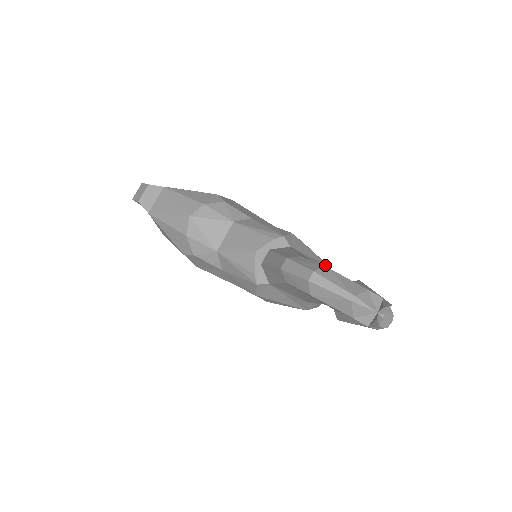
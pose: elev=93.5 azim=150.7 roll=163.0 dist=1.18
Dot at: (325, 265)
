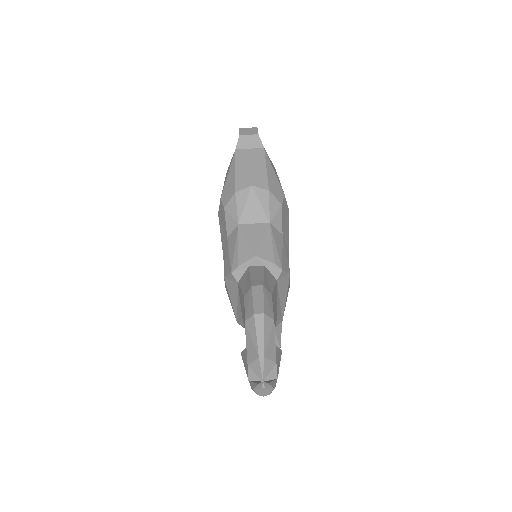
Dot at: (281, 316)
